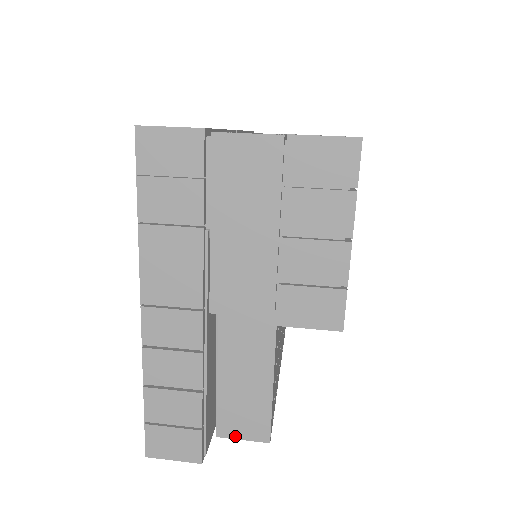
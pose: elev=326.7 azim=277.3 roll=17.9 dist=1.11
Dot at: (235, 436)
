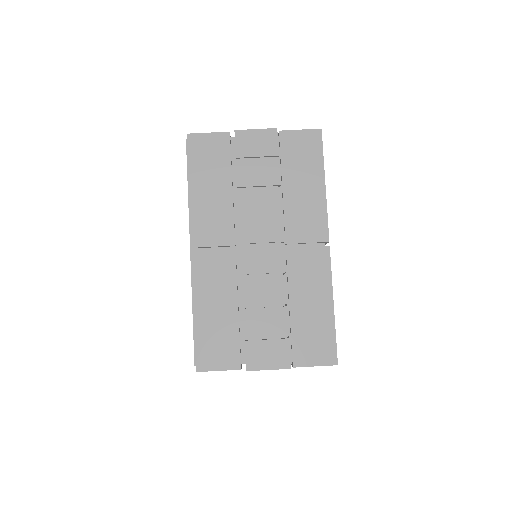
Dot at: occluded
